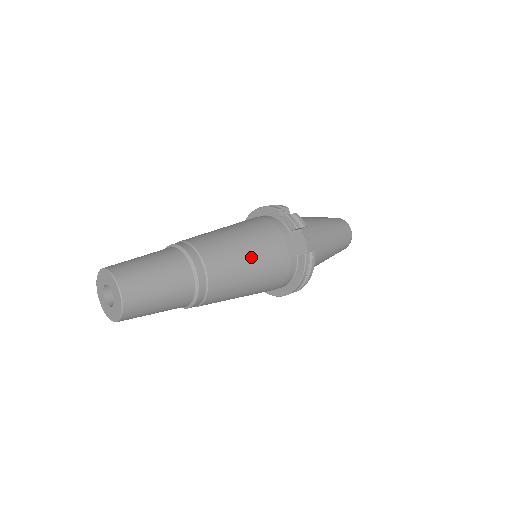
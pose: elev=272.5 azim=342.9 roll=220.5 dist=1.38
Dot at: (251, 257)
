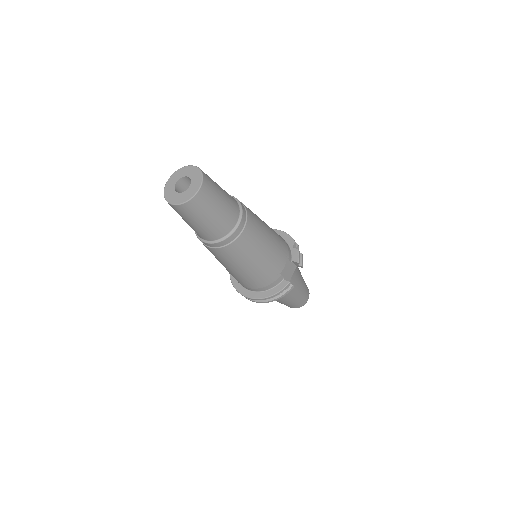
Dot at: (266, 251)
